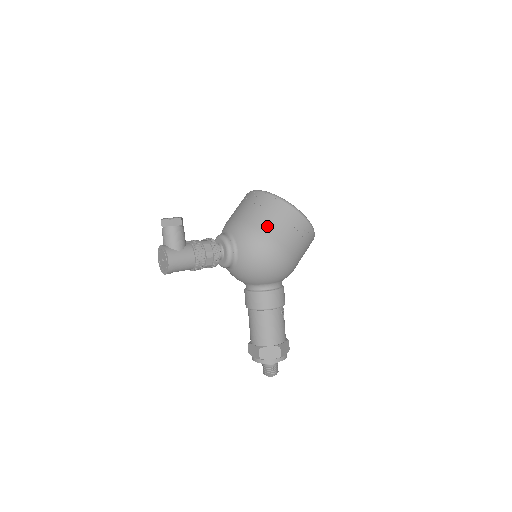
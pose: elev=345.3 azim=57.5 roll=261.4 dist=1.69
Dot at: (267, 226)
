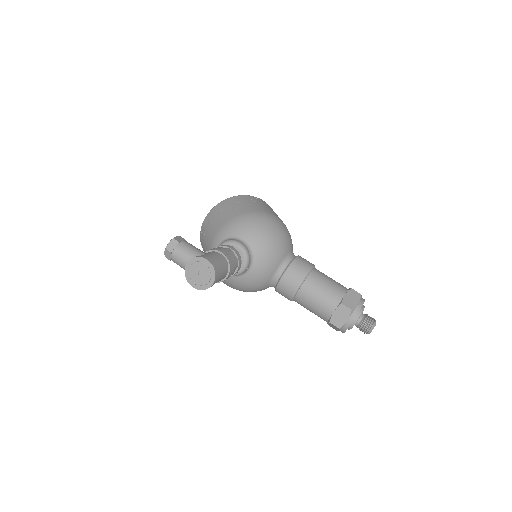
Dot at: (242, 210)
